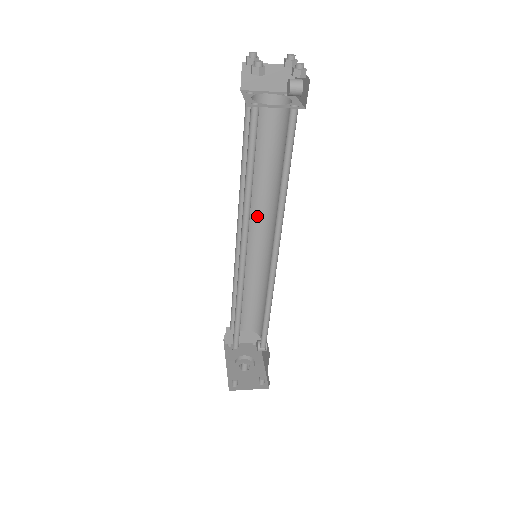
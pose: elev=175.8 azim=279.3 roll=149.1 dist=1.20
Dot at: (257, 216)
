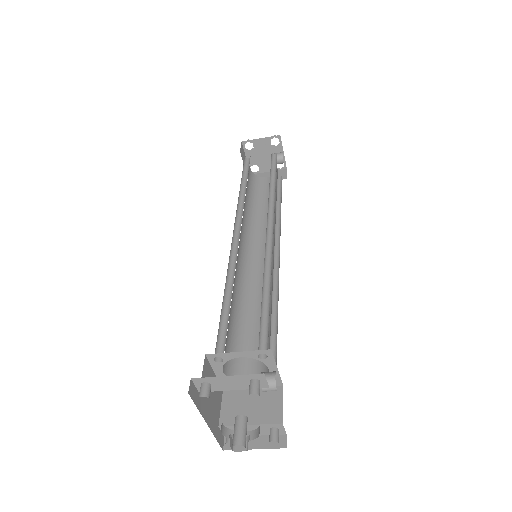
Dot at: (262, 243)
